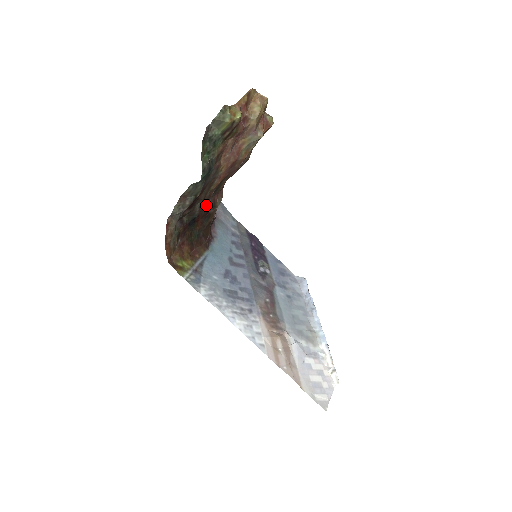
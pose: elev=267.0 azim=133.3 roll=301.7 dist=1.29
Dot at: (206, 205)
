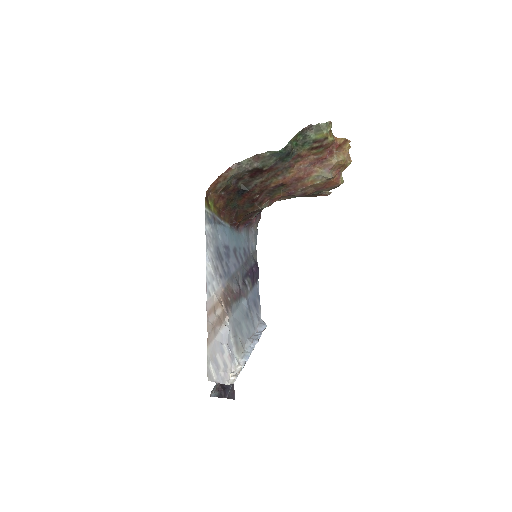
Dot at: (259, 190)
